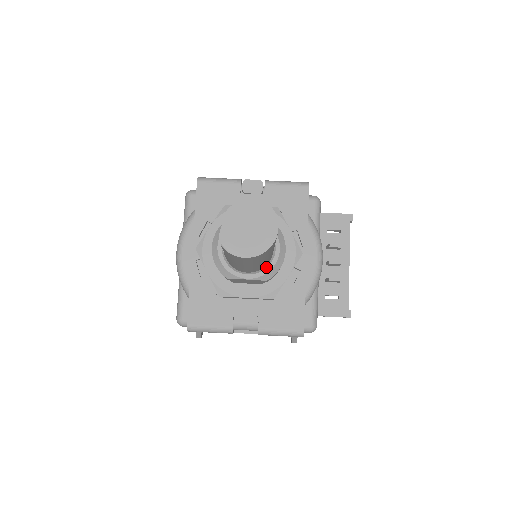
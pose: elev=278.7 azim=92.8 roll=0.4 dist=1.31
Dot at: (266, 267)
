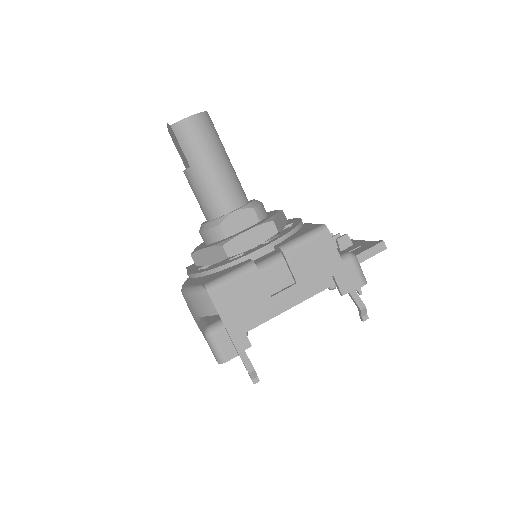
Dot at: occluded
